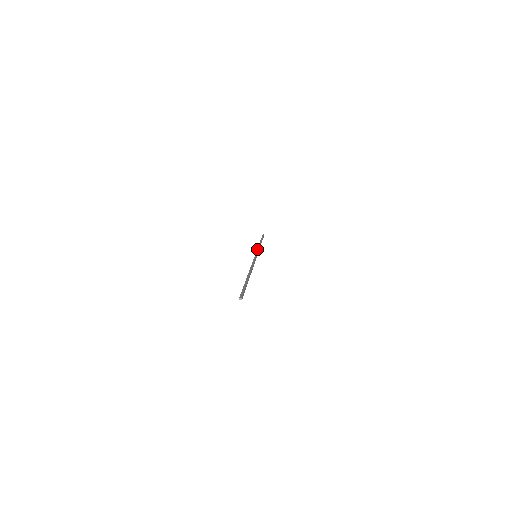
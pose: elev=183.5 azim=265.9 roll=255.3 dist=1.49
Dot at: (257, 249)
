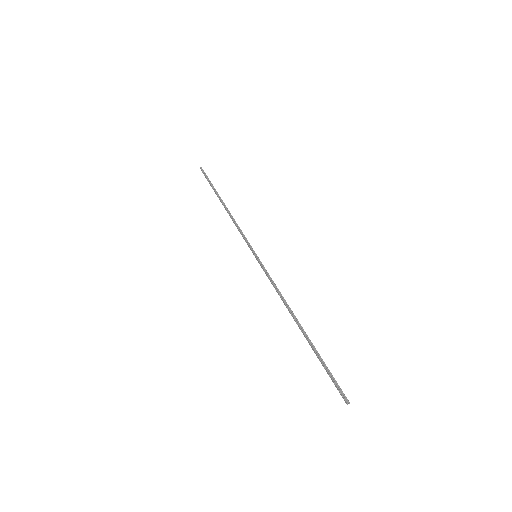
Dot at: (241, 233)
